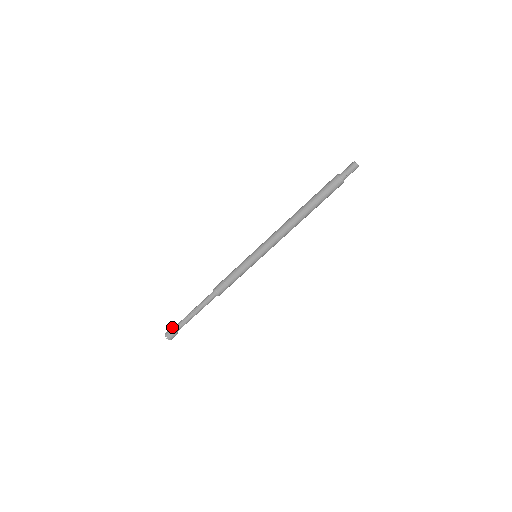
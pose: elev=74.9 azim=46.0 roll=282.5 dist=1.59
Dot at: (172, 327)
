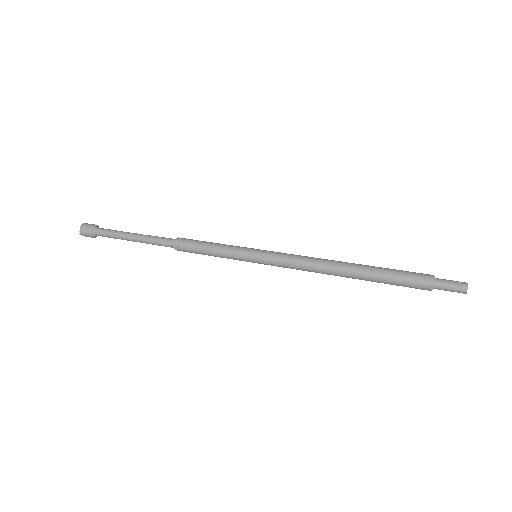
Dot at: (95, 226)
